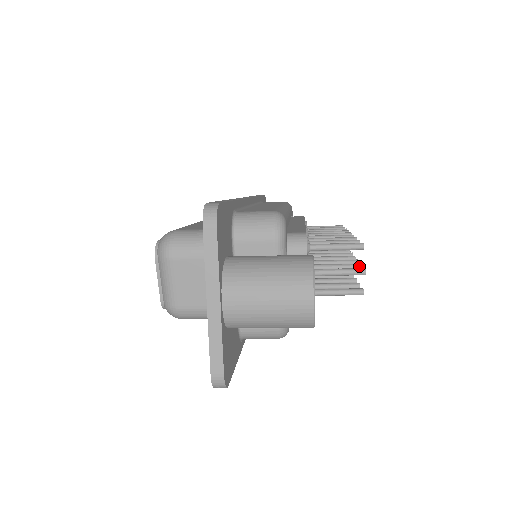
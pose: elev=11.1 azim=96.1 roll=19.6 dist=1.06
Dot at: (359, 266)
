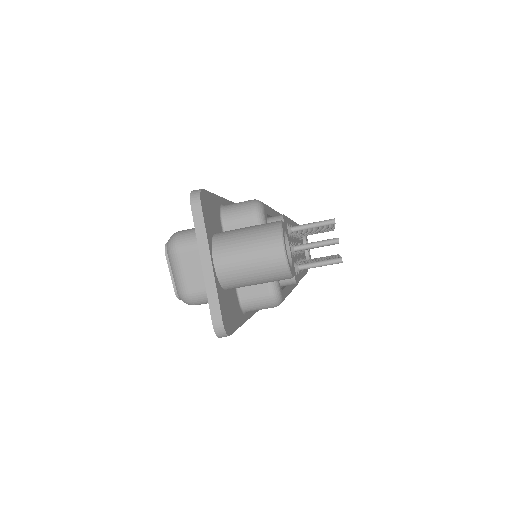
Dot at: occluded
